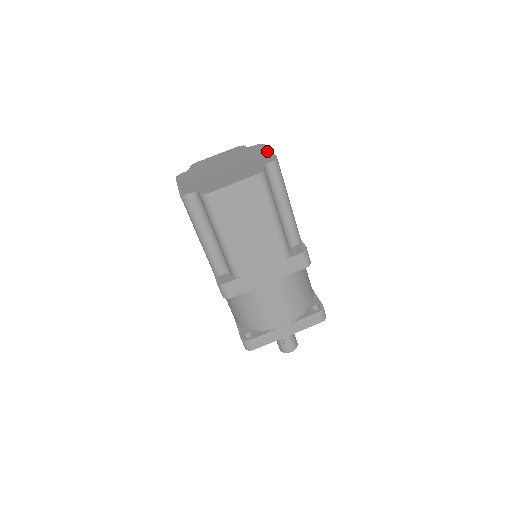
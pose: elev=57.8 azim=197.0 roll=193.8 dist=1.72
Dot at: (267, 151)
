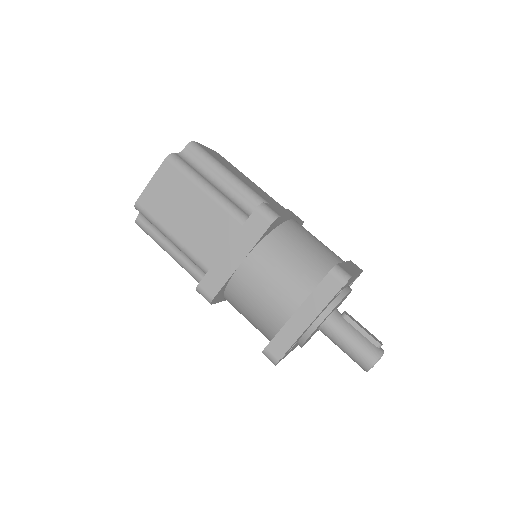
Dot at: occluded
